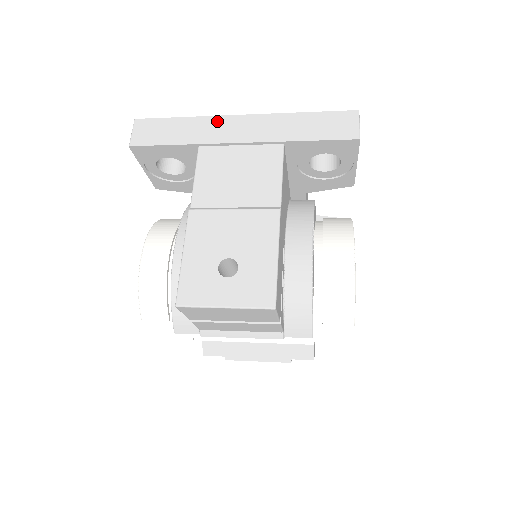
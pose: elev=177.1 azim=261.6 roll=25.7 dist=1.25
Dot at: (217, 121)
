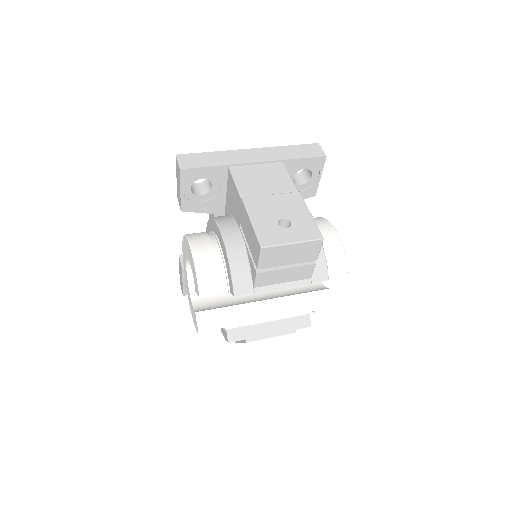
Dot at: (236, 152)
